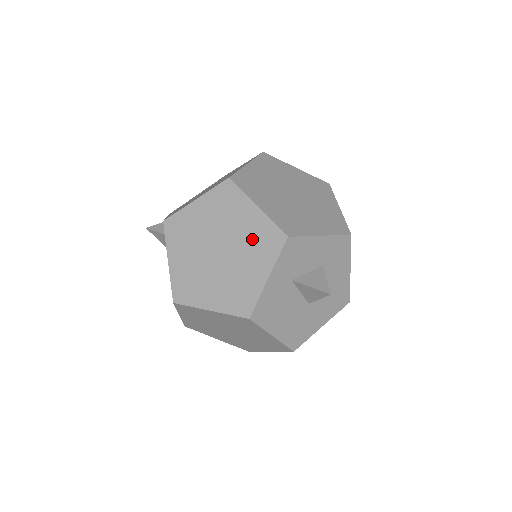
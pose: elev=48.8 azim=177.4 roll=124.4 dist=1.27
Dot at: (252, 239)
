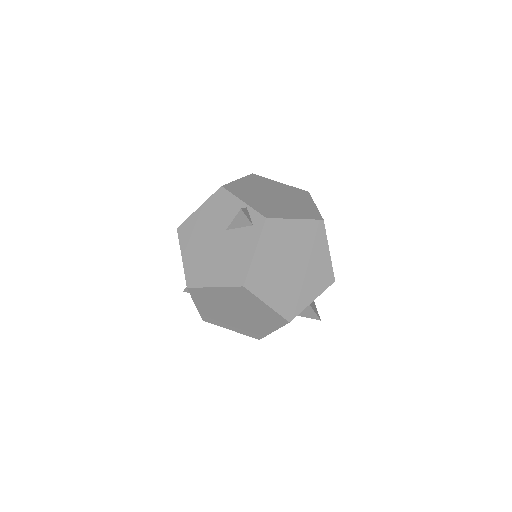
Dot at: (317, 271)
